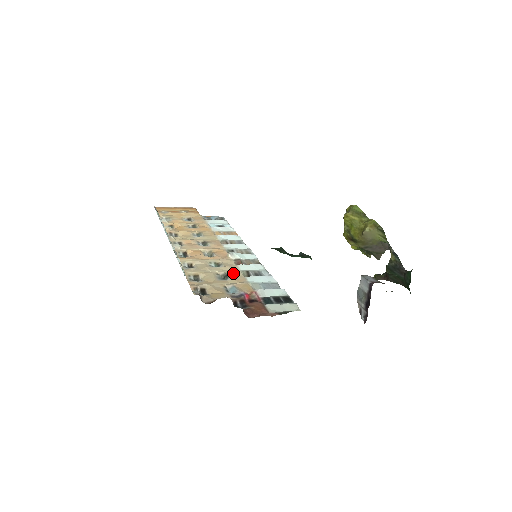
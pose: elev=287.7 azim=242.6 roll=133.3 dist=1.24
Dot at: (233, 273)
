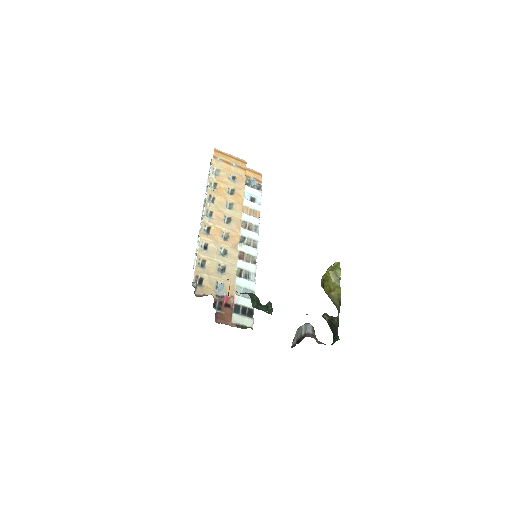
Dot at: (230, 268)
